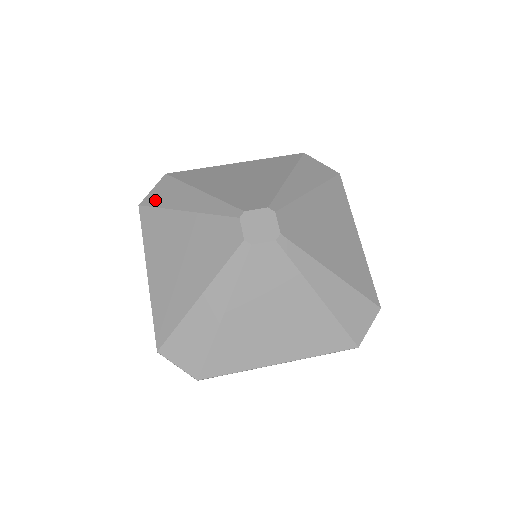
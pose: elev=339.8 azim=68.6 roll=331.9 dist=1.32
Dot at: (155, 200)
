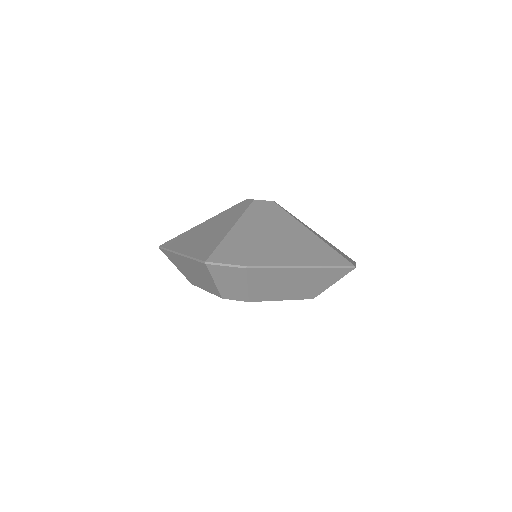
Dot at: occluded
